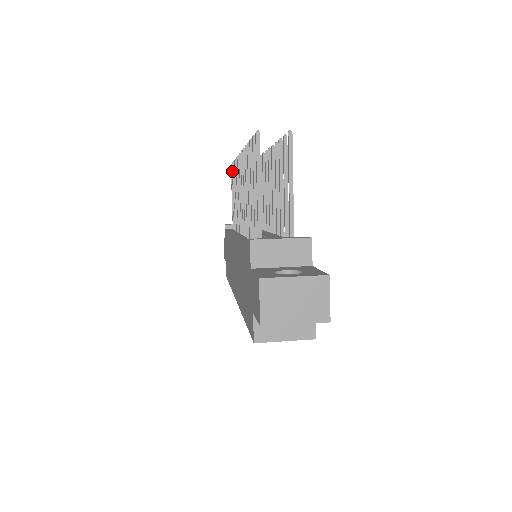
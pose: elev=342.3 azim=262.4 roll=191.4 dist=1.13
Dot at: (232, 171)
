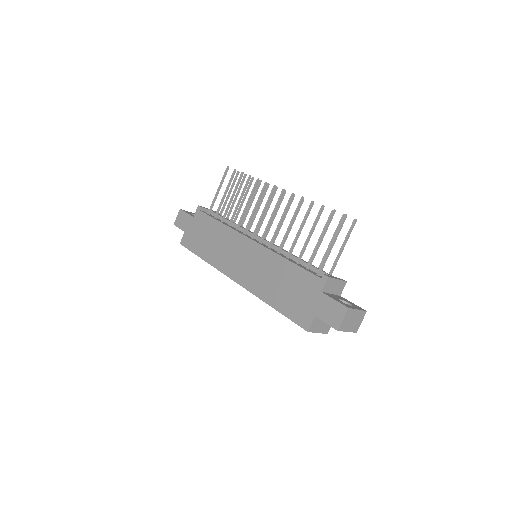
Dot at: (233, 175)
